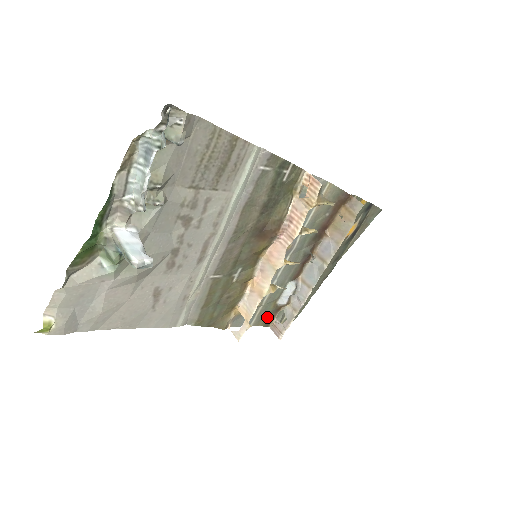
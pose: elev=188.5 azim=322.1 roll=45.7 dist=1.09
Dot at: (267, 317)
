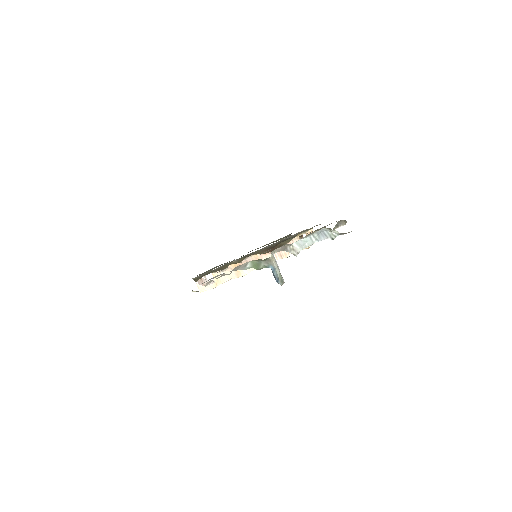
Dot at: occluded
